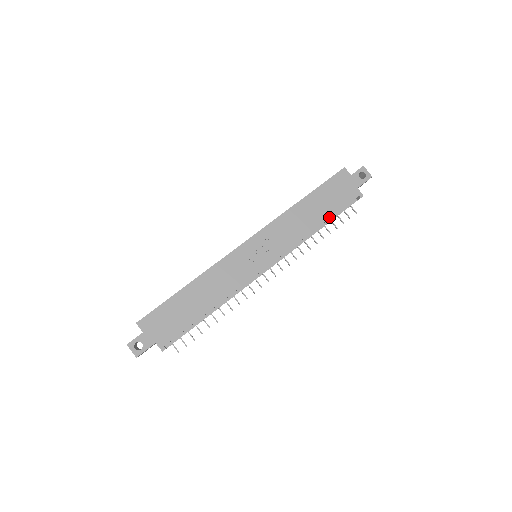
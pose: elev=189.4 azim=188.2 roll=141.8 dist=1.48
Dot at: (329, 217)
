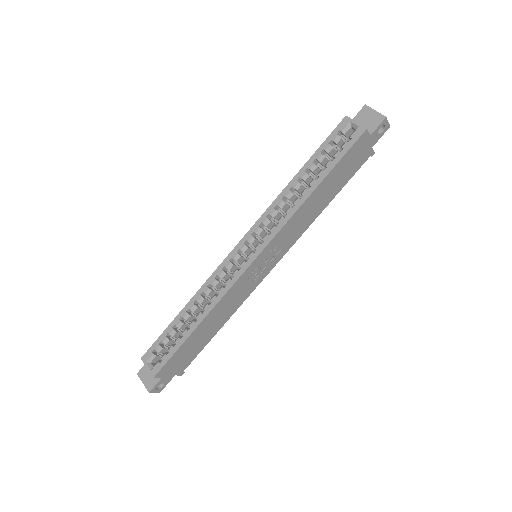
Dot at: (337, 193)
